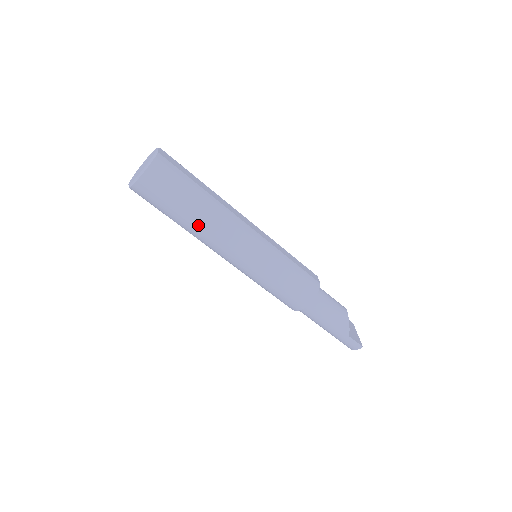
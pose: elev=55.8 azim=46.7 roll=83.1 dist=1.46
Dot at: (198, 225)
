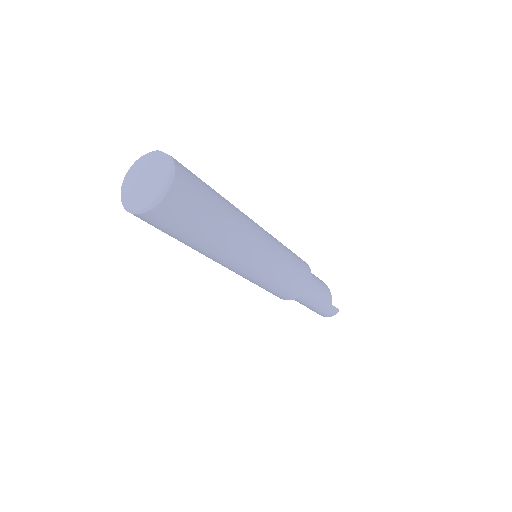
Dot at: (224, 238)
